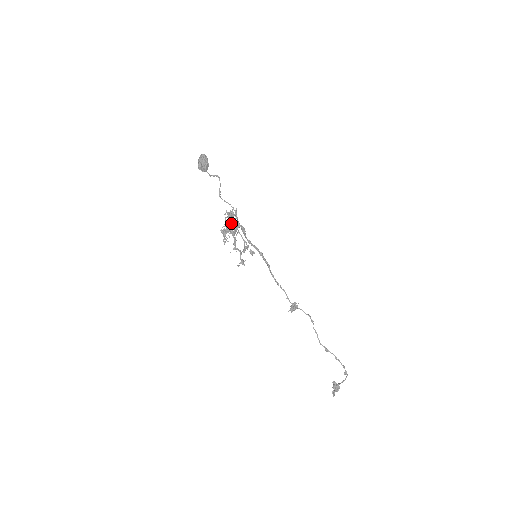
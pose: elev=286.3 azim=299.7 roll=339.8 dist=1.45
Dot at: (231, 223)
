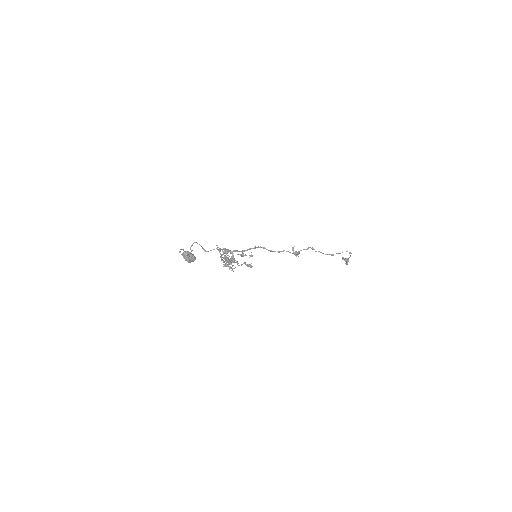
Dot at: (229, 260)
